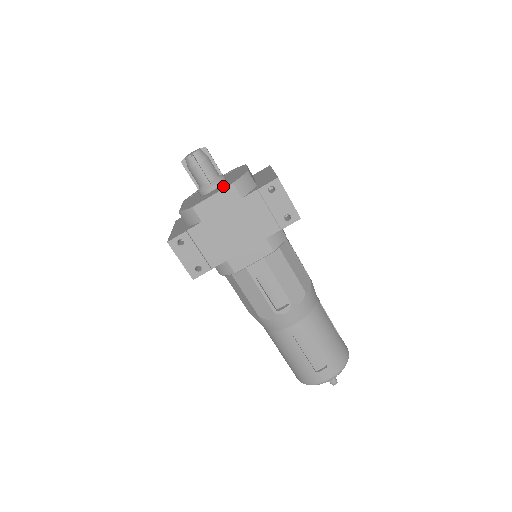
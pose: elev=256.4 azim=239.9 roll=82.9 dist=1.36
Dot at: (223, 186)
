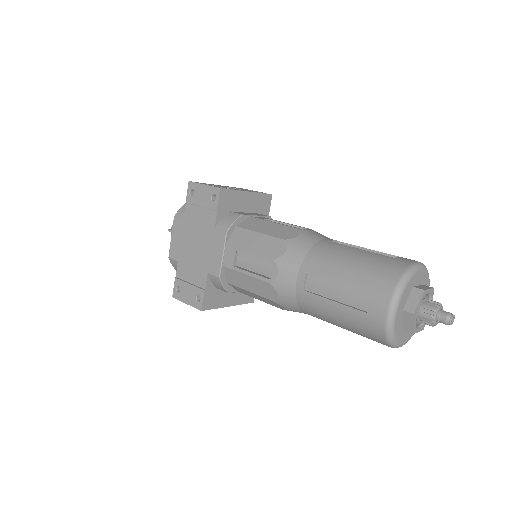
Dot at: occluded
